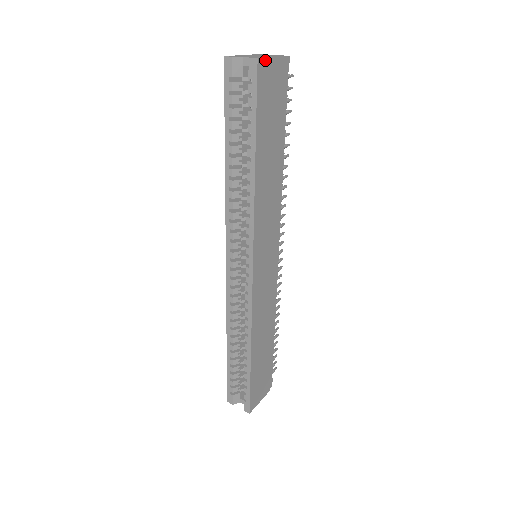
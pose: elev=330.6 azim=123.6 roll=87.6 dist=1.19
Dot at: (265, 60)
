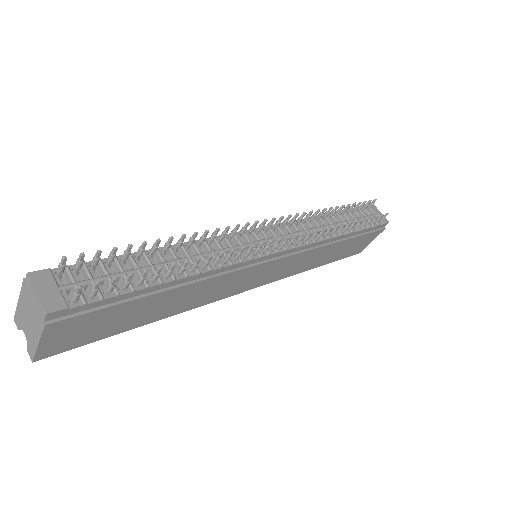
Dot at: (38, 353)
